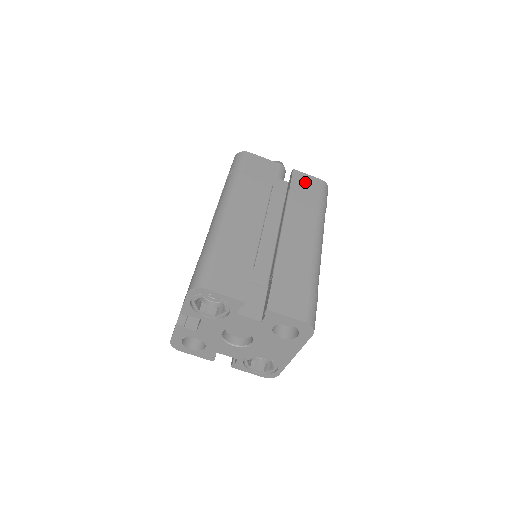
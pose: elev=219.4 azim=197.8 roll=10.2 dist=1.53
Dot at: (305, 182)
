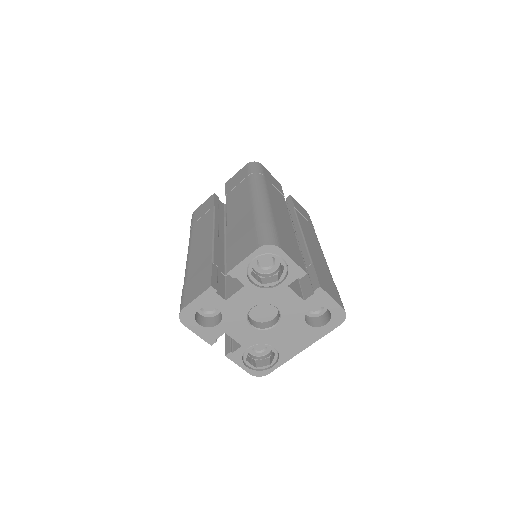
Dot at: (300, 208)
